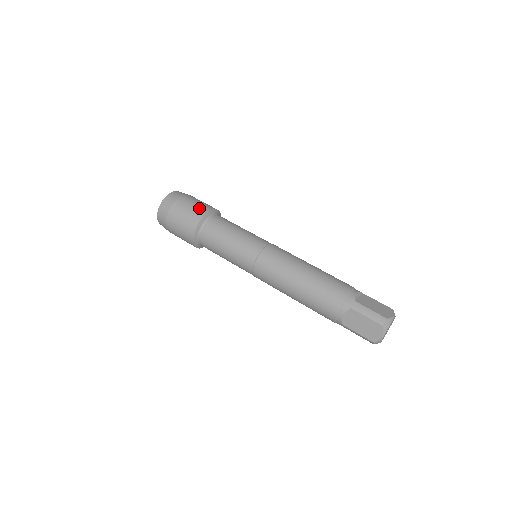
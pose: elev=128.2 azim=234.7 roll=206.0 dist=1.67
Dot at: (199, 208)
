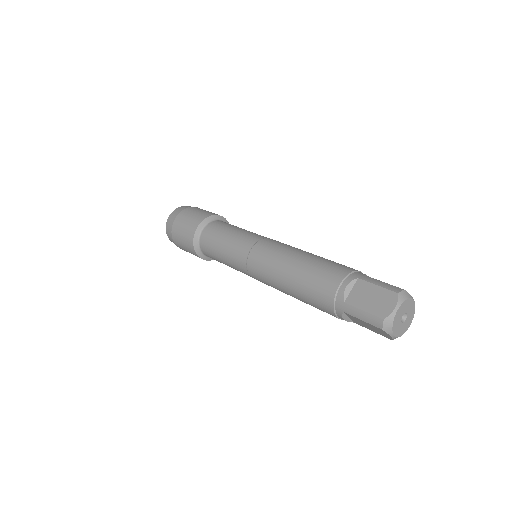
Dot at: (214, 213)
